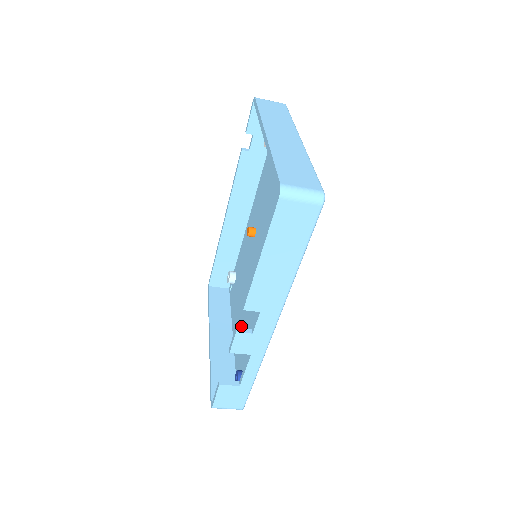
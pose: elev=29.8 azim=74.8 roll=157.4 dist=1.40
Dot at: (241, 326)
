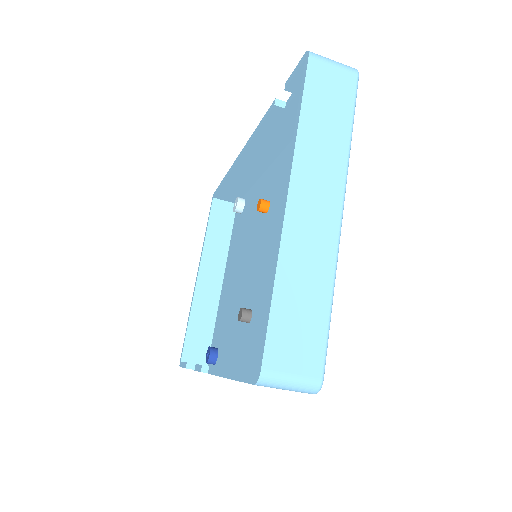
Dot at: (229, 290)
